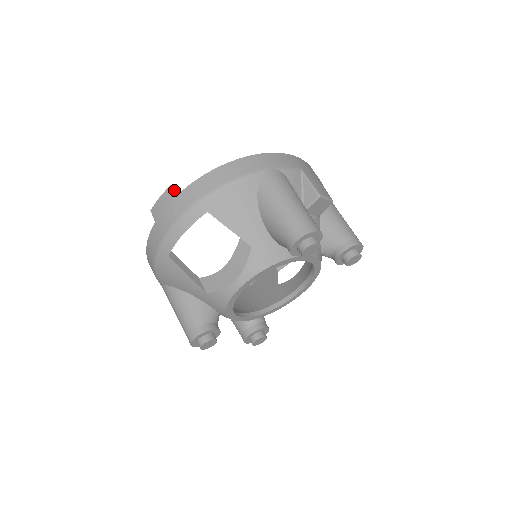
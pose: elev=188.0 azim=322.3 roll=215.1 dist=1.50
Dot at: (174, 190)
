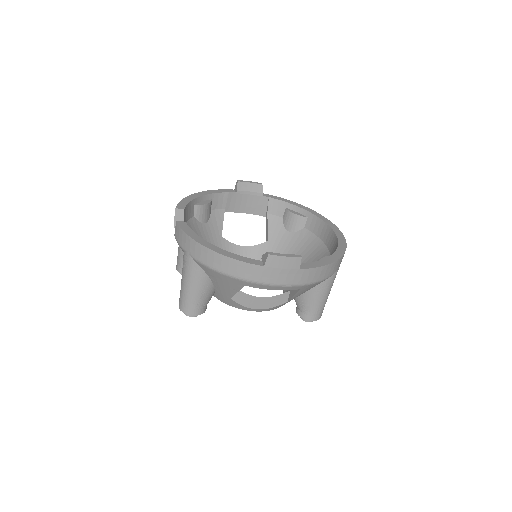
Dot at: occluded
